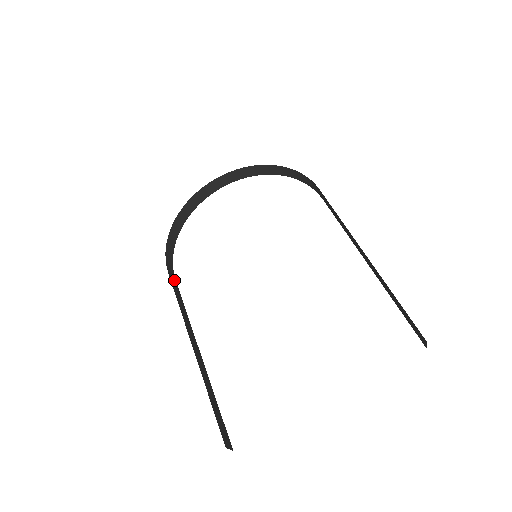
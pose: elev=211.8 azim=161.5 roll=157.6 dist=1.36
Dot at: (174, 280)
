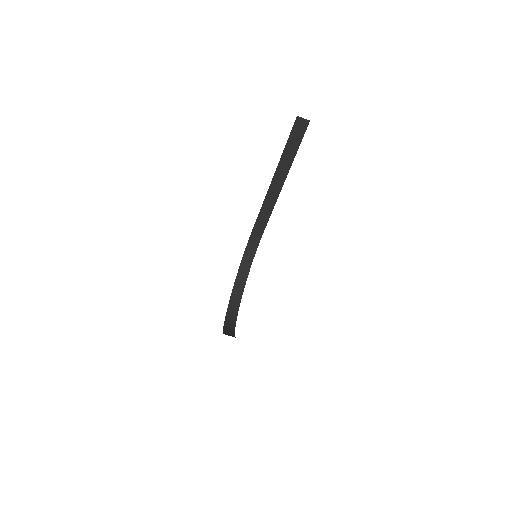
Dot at: occluded
